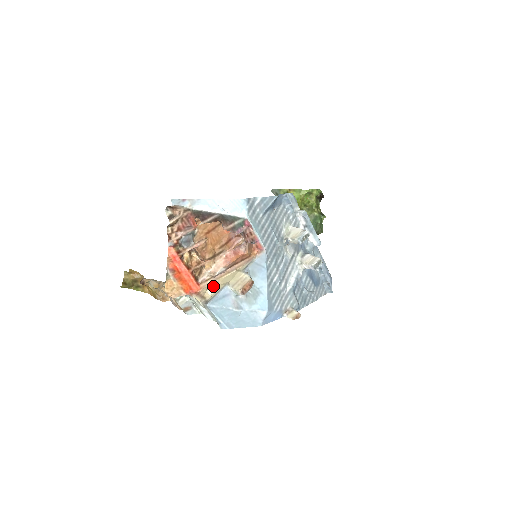
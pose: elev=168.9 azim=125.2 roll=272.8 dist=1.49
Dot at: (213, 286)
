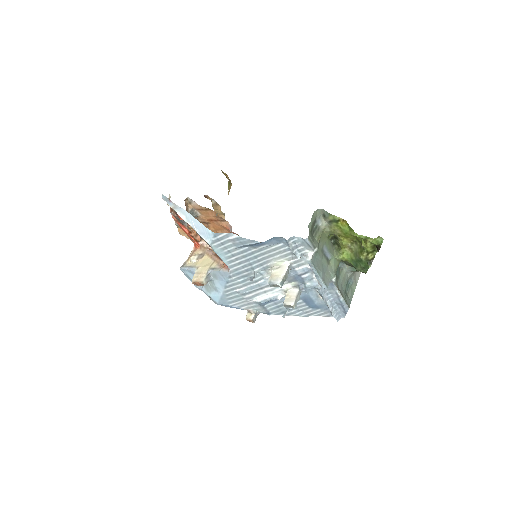
Dot at: (197, 257)
